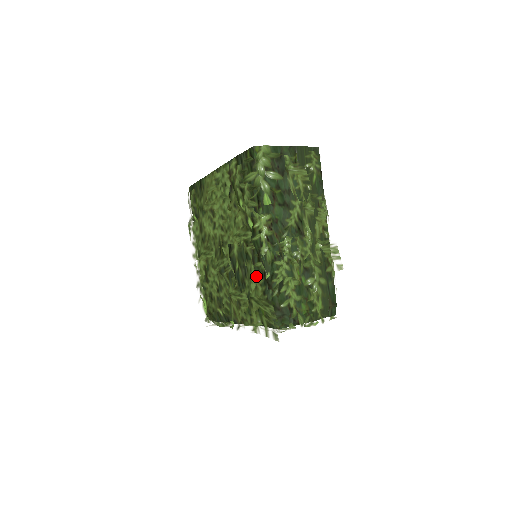
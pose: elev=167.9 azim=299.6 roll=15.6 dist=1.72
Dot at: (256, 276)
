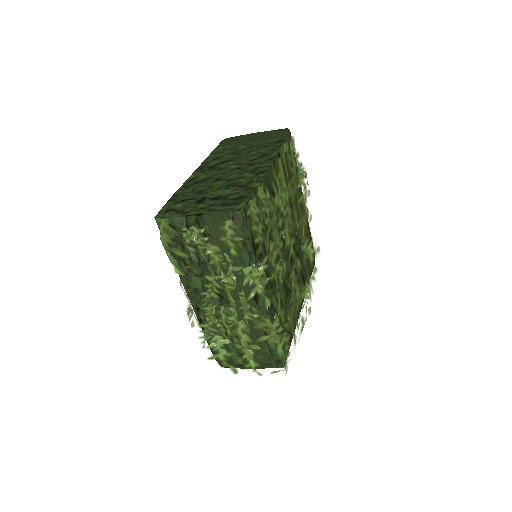
Dot at: occluded
